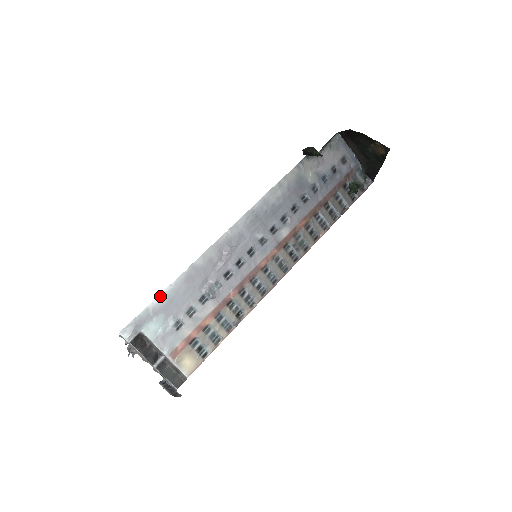
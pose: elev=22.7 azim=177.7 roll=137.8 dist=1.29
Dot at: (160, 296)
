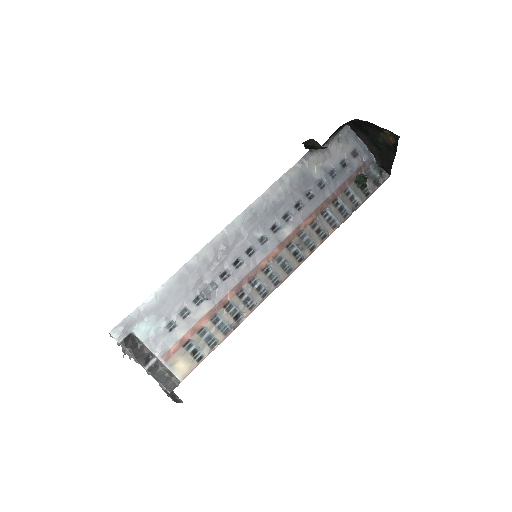
Dot at: (151, 296)
